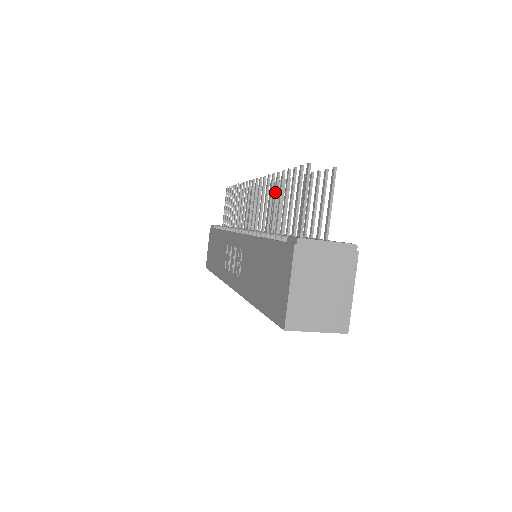
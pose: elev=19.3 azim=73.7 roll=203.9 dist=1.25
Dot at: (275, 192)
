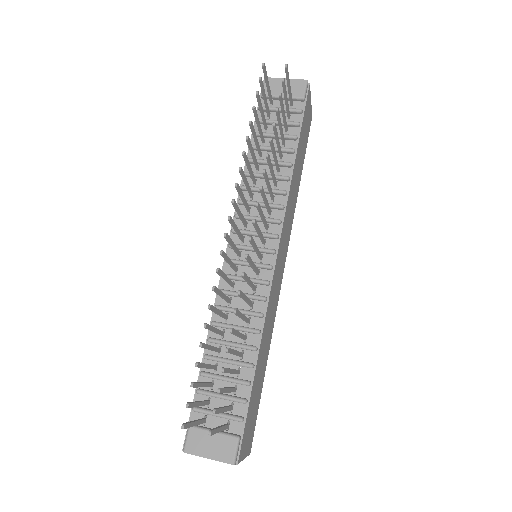
Dot at: (209, 329)
